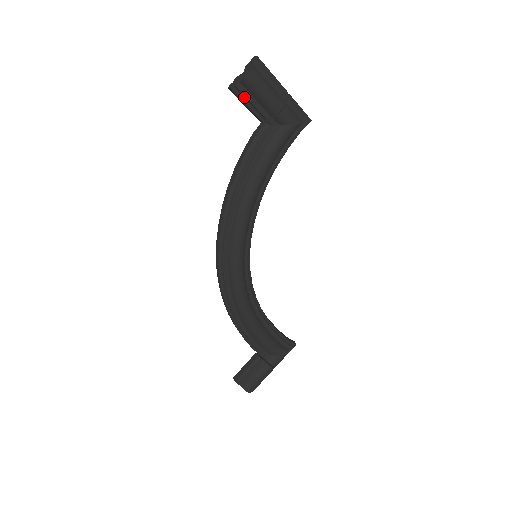
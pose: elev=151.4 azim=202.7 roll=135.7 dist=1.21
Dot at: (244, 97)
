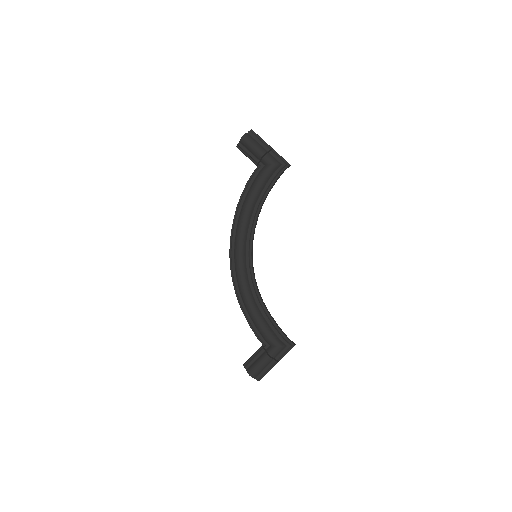
Dot at: (244, 151)
